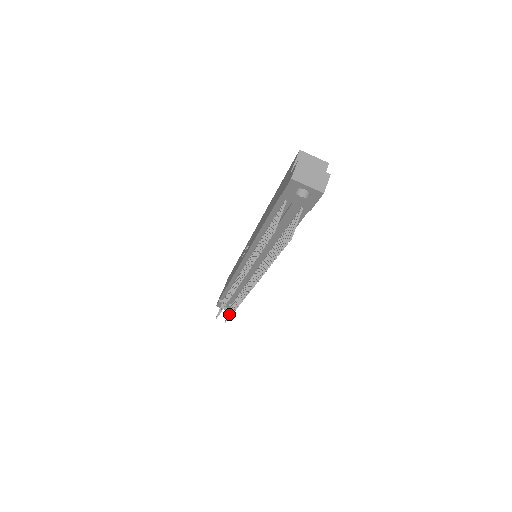
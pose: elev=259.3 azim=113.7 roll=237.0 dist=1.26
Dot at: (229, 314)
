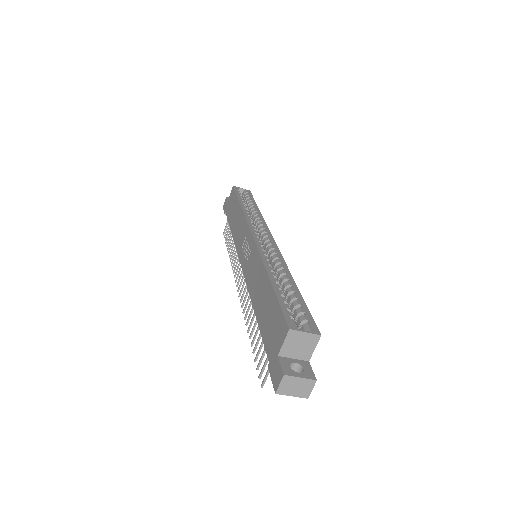
Dot at: occluded
